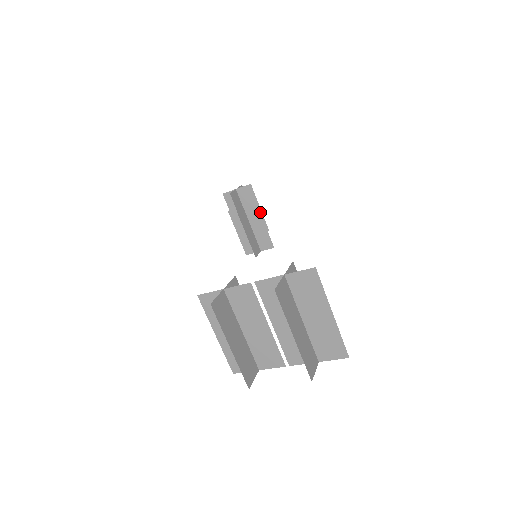
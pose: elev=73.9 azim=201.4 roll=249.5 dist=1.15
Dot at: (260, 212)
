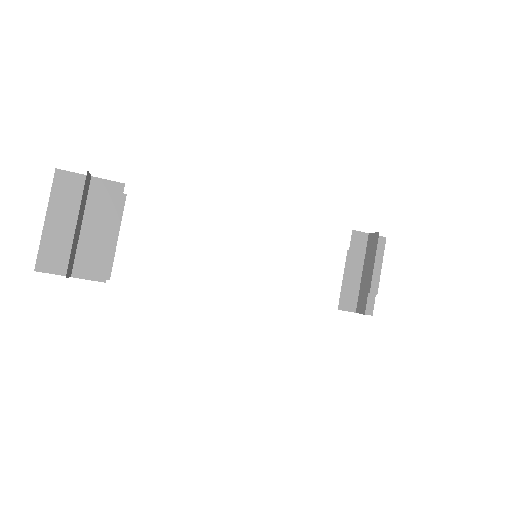
Dot at: (373, 267)
